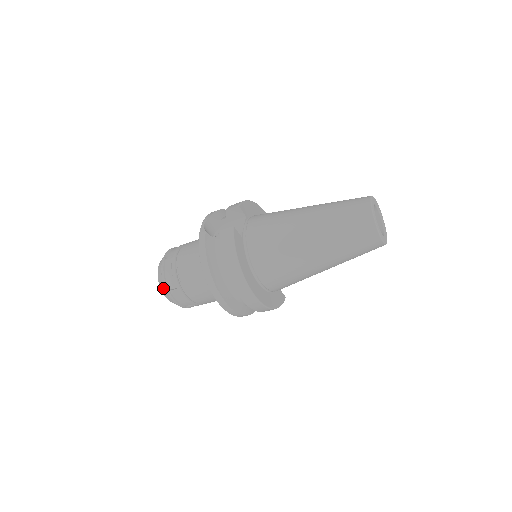
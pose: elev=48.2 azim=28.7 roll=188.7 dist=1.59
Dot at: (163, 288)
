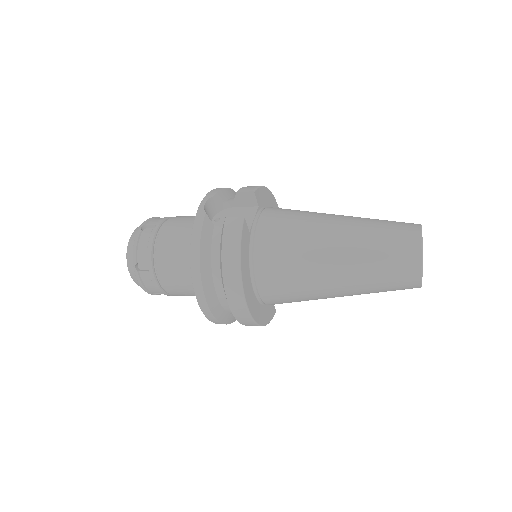
Dot at: (131, 265)
